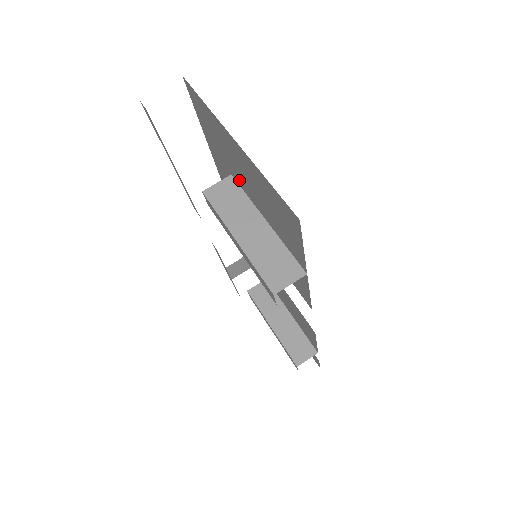
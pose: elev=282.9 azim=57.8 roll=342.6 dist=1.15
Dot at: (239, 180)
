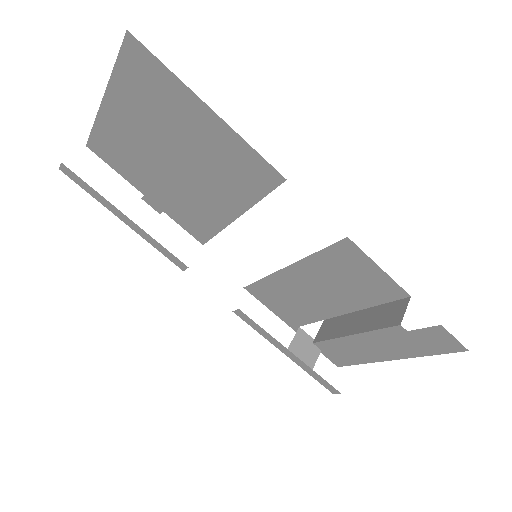
Dot at: (157, 161)
